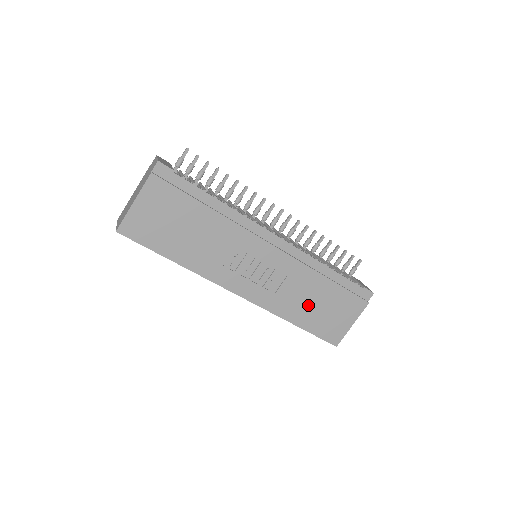
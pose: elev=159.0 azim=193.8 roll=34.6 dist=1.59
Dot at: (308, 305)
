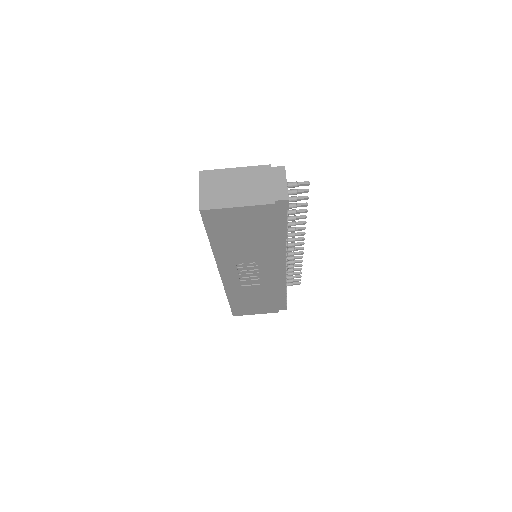
Dot at: (249, 298)
